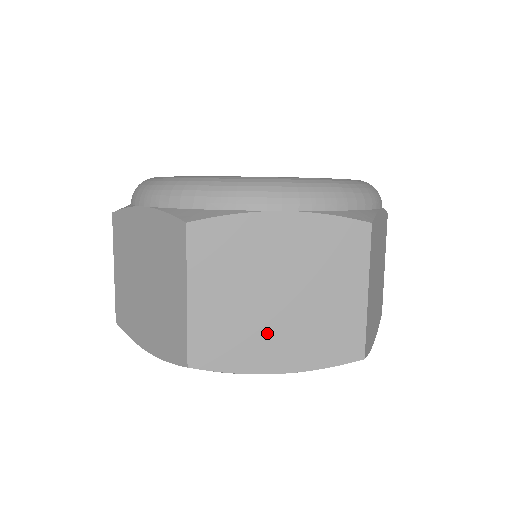
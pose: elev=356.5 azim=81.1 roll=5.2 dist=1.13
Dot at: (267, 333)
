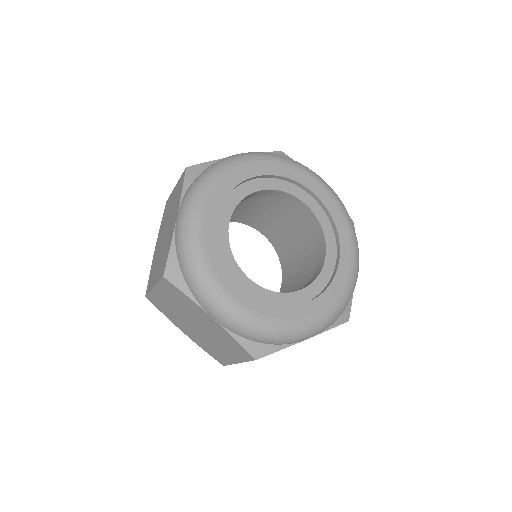
Dot at: occluded
